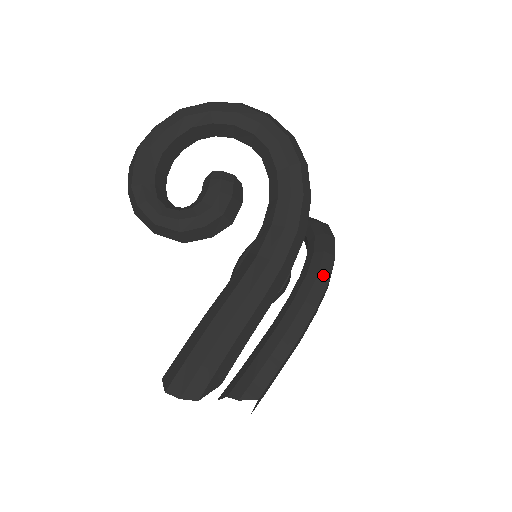
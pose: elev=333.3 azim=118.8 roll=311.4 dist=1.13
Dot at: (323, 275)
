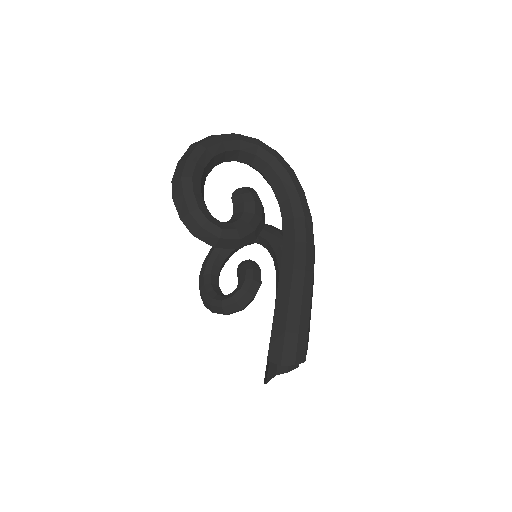
Dot at: occluded
